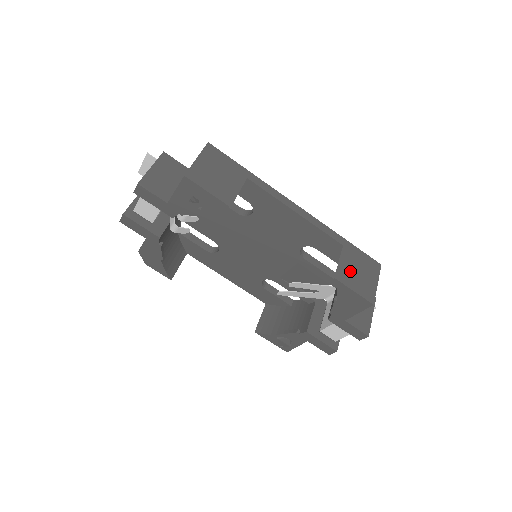
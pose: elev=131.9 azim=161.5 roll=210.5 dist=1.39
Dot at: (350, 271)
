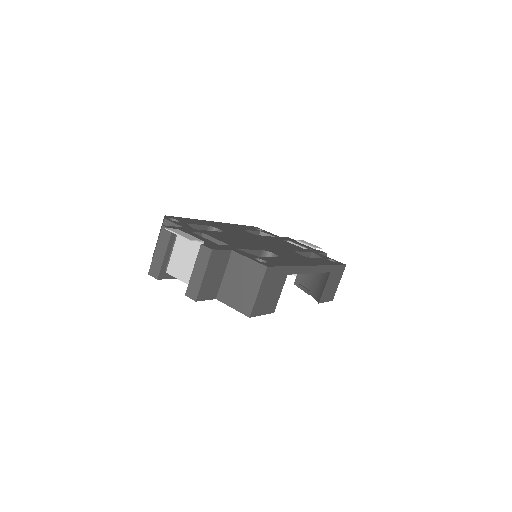
Dot at: (328, 289)
